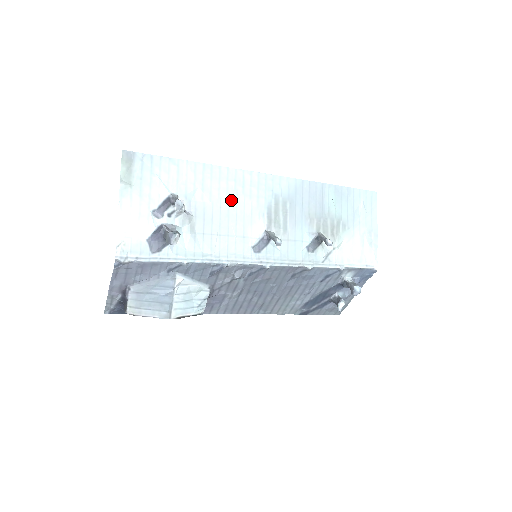
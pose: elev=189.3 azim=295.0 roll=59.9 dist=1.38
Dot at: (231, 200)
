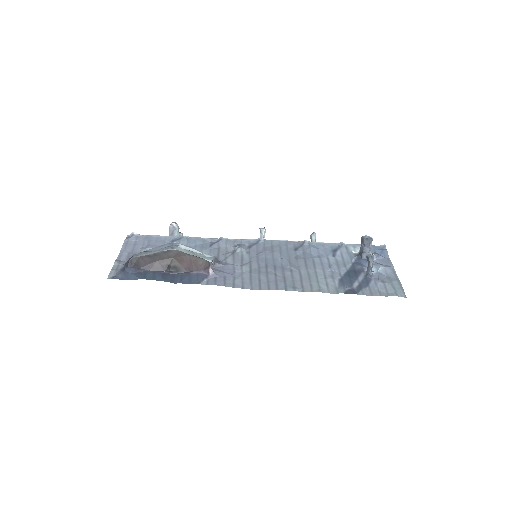
Dot at: occluded
